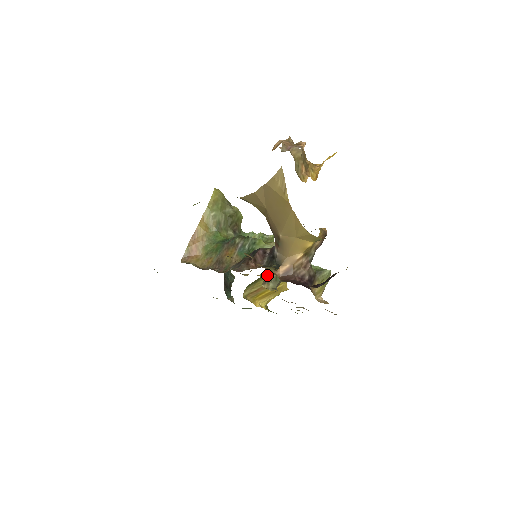
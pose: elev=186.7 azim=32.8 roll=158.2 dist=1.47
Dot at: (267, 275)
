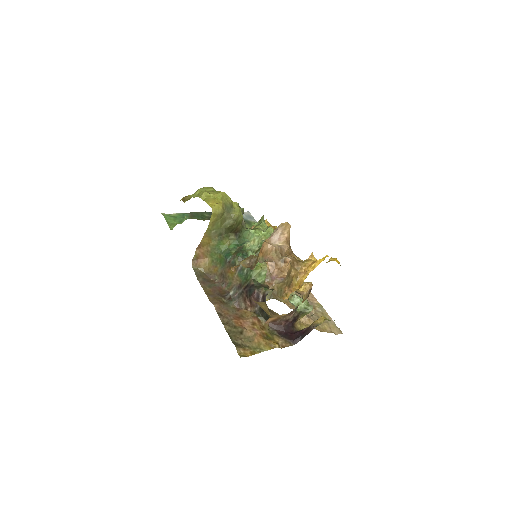
Dot at: occluded
